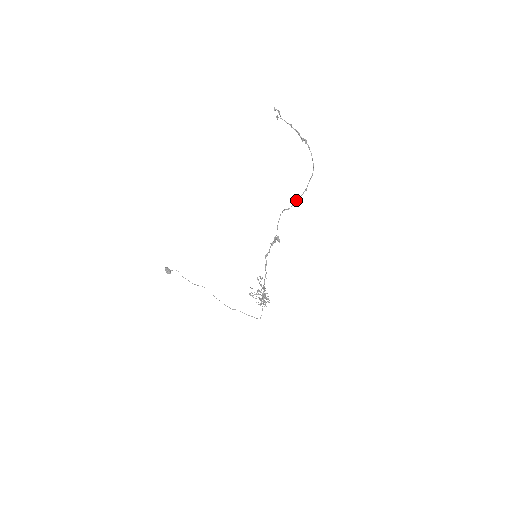
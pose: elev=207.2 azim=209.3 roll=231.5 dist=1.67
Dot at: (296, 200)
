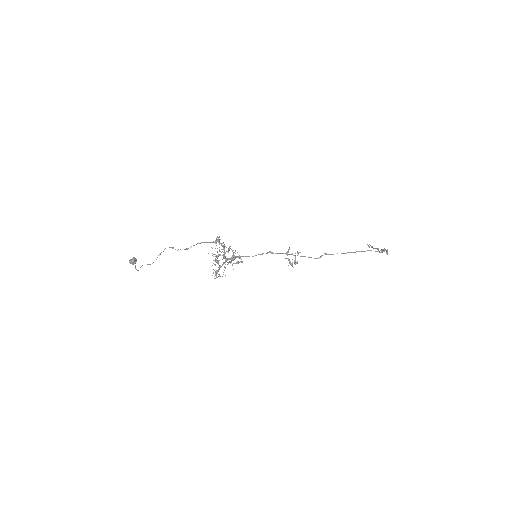
Dot at: (347, 252)
